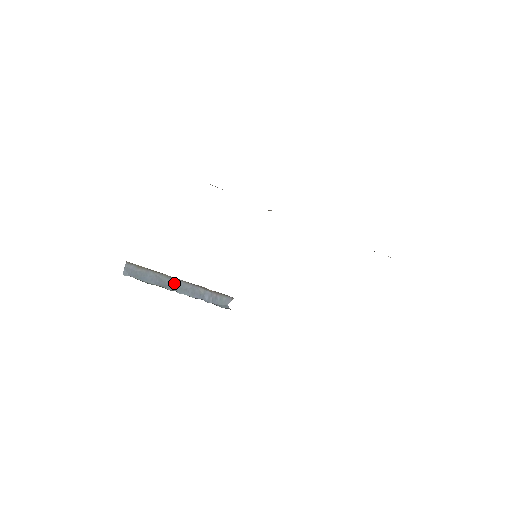
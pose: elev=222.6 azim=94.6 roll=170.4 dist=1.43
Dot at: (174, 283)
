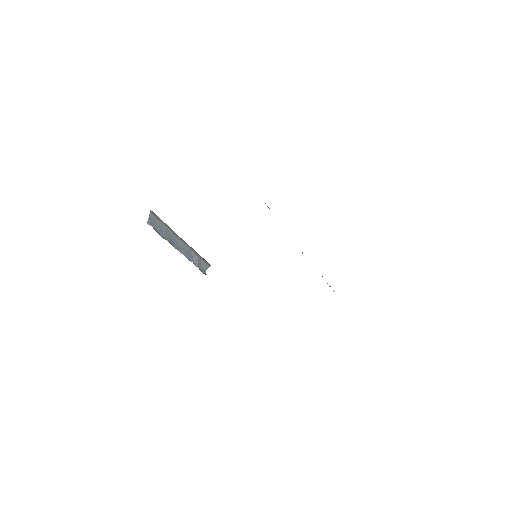
Dot at: (178, 241)
